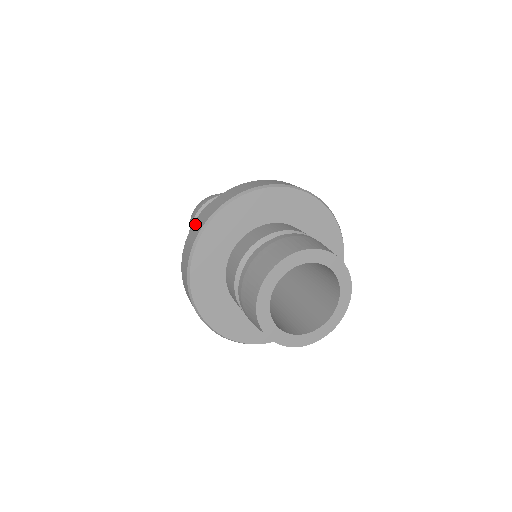
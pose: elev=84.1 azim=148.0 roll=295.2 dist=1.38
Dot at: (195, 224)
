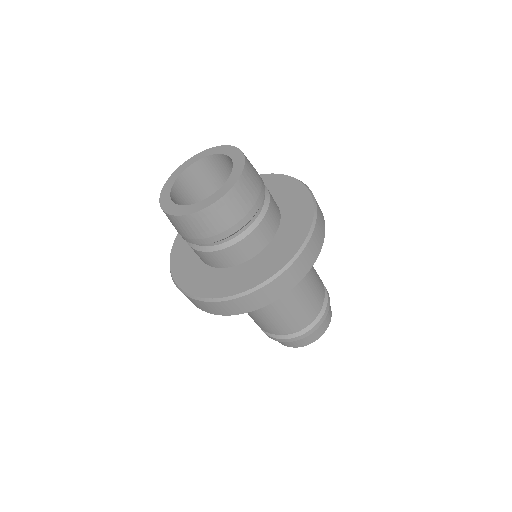
Dot at: occluded
